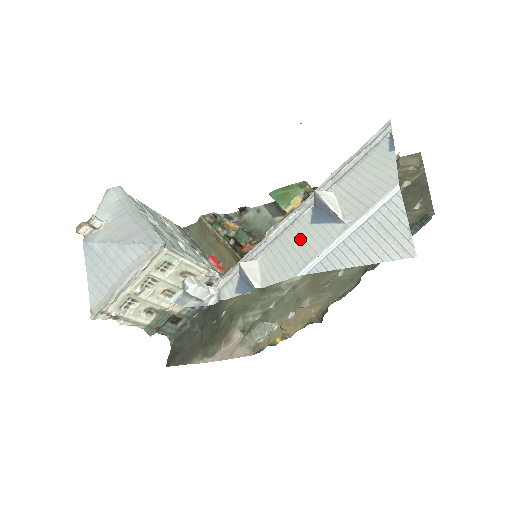
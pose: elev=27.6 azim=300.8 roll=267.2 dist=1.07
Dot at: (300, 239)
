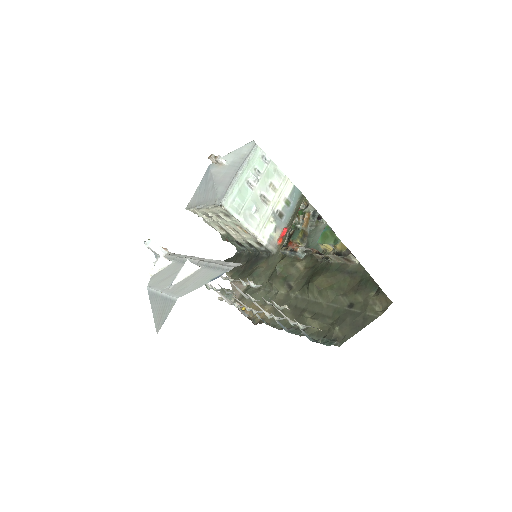
Dot at: (172, 274)
